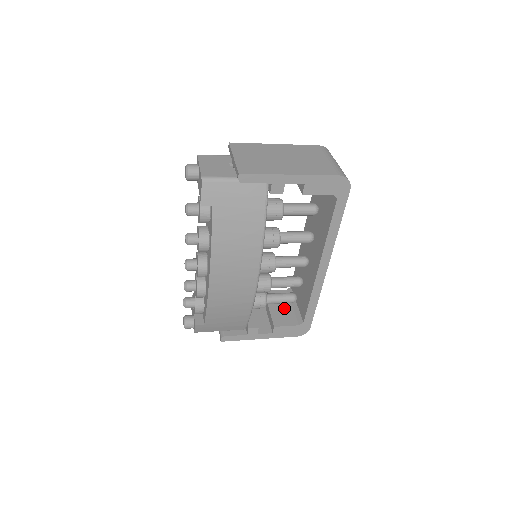
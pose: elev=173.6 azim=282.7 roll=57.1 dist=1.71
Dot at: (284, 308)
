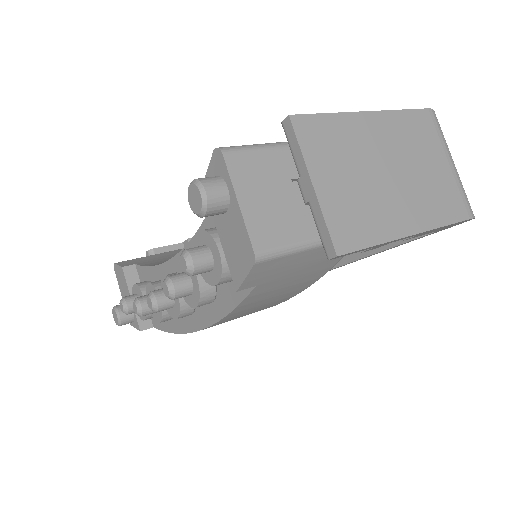
Dot at: occluded
